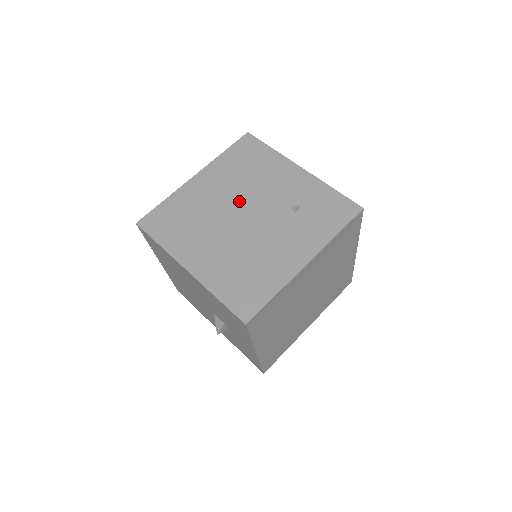
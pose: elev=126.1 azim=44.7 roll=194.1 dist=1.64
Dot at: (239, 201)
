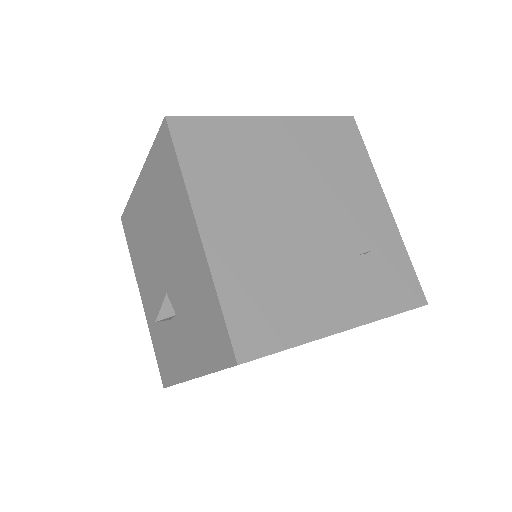
Dot at: (307, 191)
